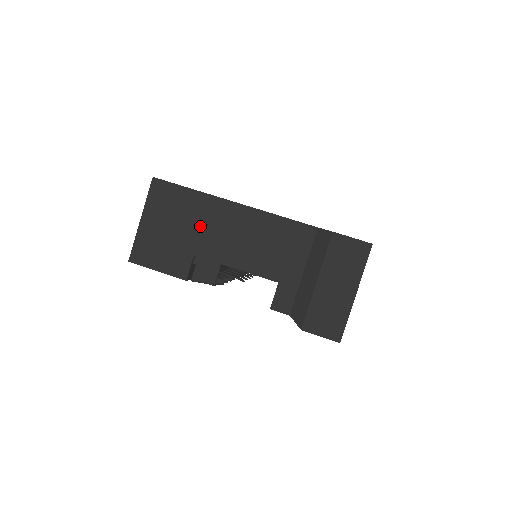
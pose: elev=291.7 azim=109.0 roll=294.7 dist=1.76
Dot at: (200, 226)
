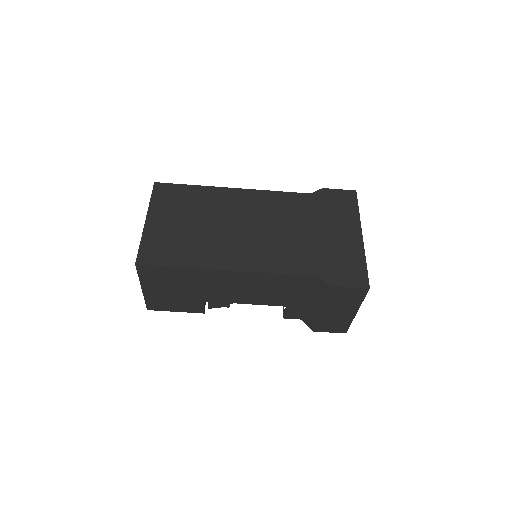
Dot at: (201, 287)
